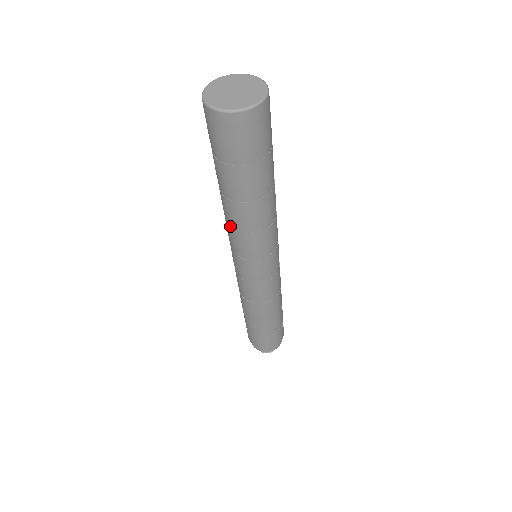
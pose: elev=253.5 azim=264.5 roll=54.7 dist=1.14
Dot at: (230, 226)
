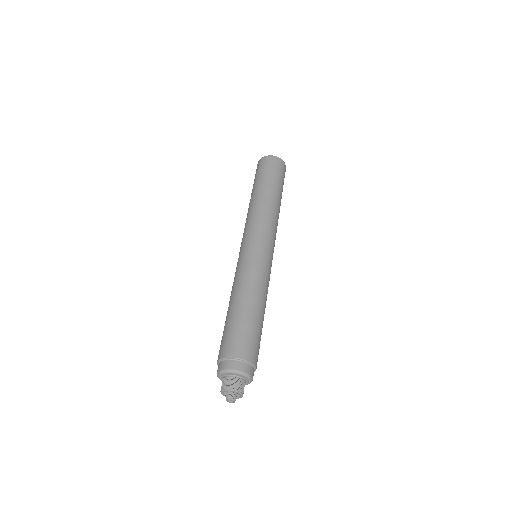
Dot at: (250, 214)
